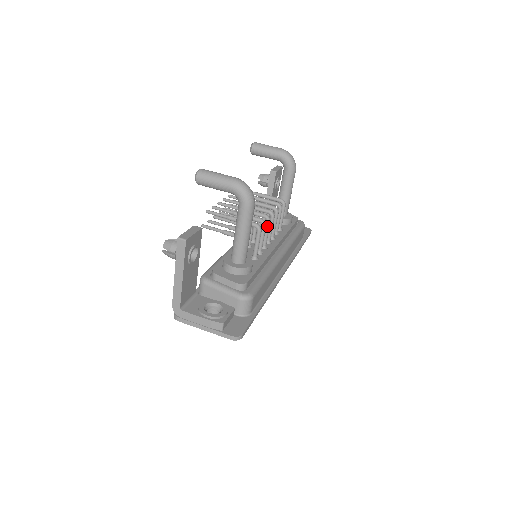
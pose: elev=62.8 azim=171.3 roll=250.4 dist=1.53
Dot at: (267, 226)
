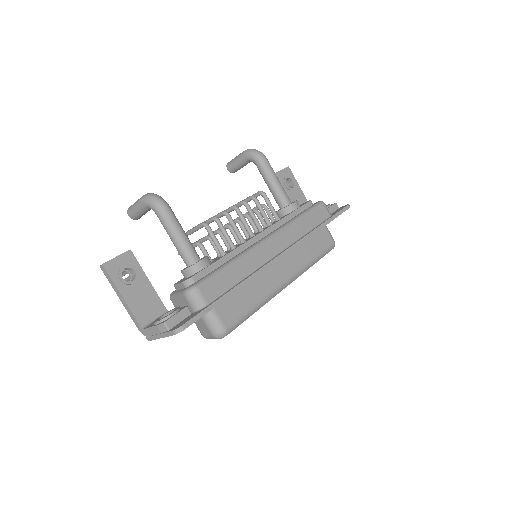
Dot at: (229, 221)
